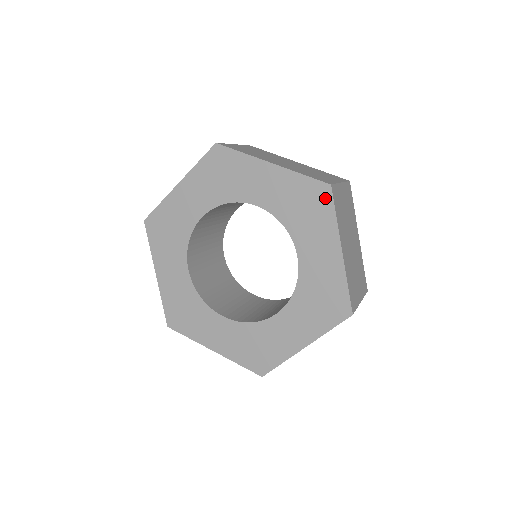
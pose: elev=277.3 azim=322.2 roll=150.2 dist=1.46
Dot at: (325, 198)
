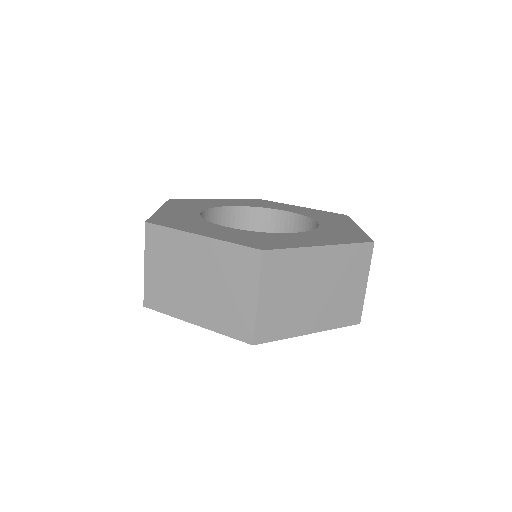
Dot at: occluded
